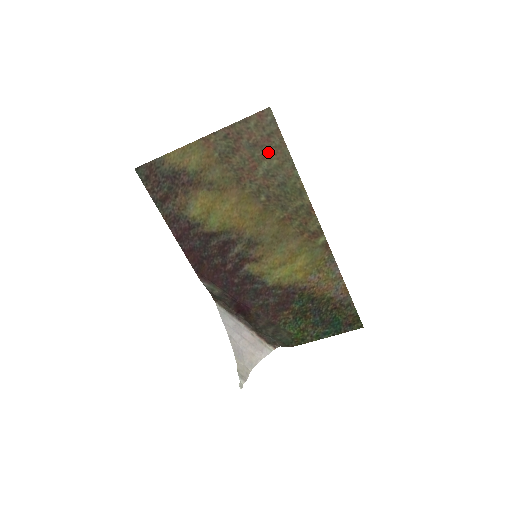
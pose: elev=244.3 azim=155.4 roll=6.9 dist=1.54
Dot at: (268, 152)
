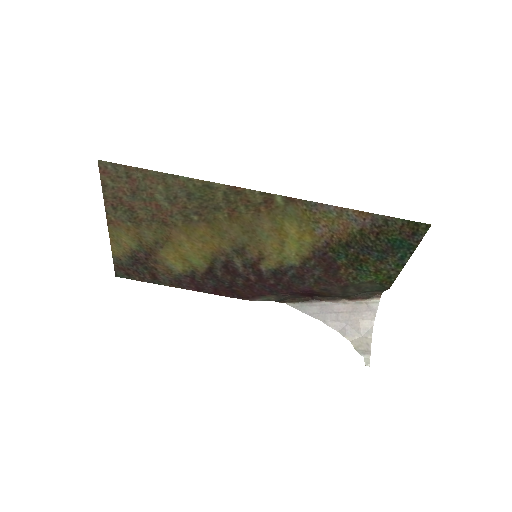
Dot at: (146, 187)
